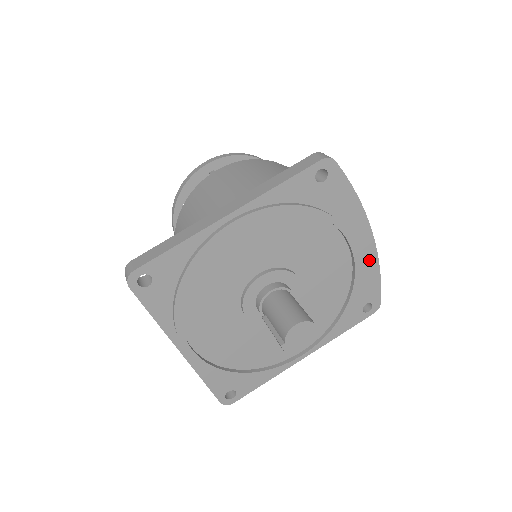
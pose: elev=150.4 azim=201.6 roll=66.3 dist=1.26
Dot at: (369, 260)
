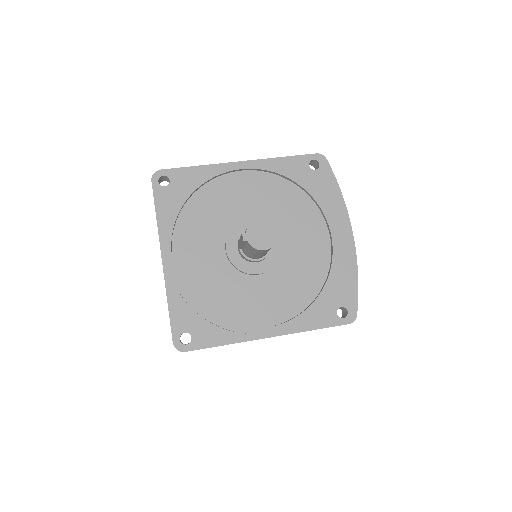
Dot at: (348, 259)
